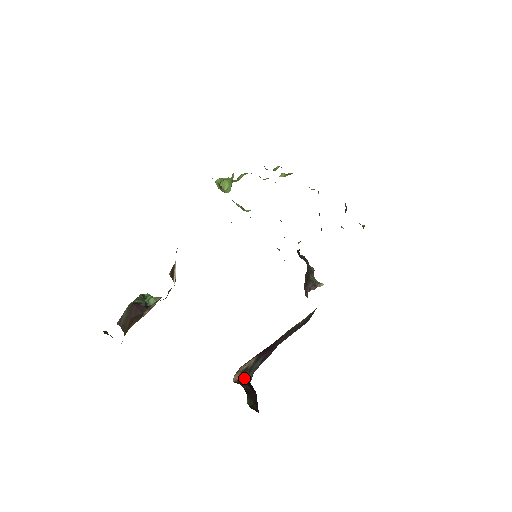
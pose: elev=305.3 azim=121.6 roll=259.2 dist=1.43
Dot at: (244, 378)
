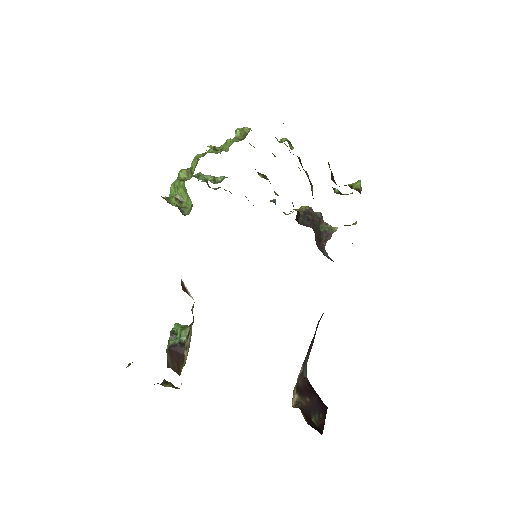
Dot at: (300, 389)
